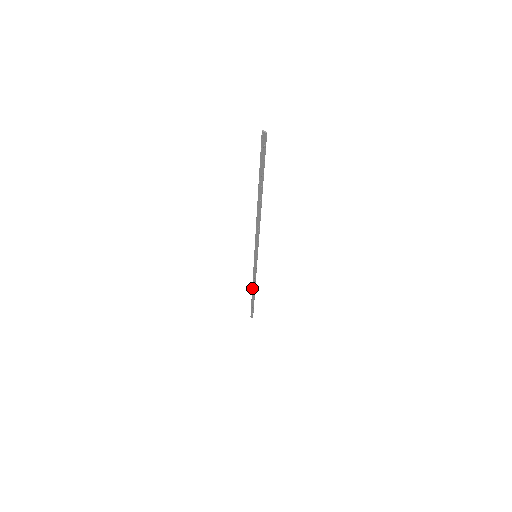
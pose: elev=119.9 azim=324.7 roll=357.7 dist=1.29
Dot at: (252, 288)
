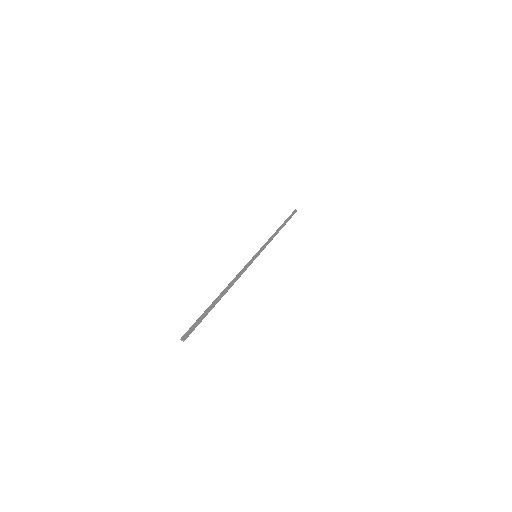
Dot at: (275, 232)
